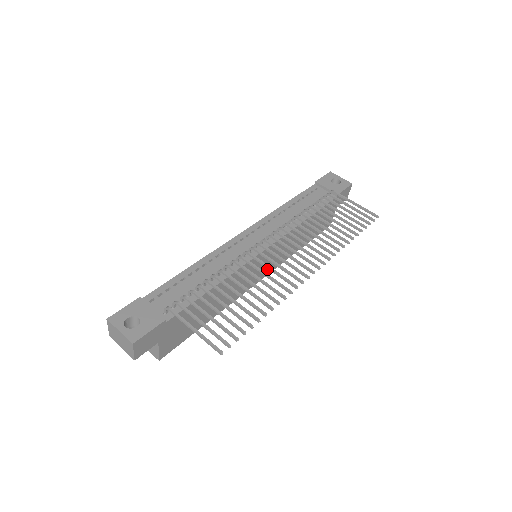
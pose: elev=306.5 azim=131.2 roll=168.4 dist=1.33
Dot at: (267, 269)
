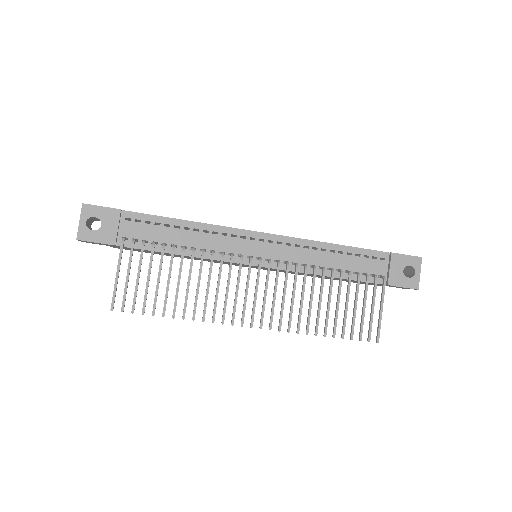
Dot at: occluded
